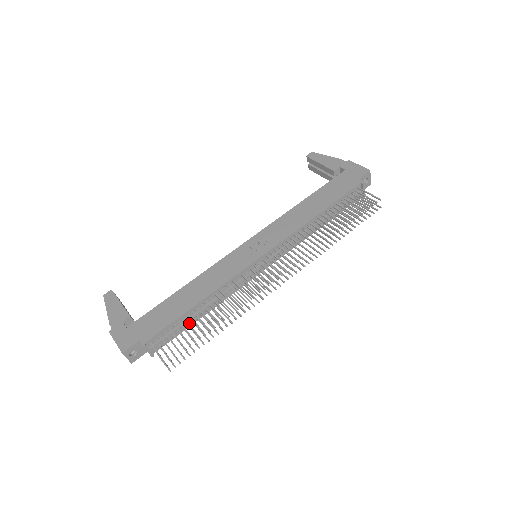
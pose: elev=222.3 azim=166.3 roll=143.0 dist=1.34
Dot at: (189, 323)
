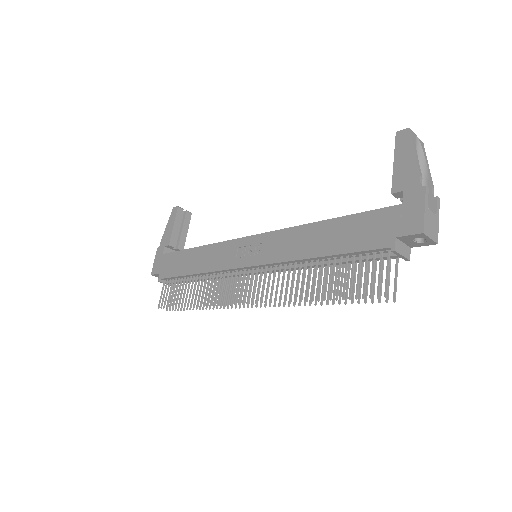
Dot at: occluded
